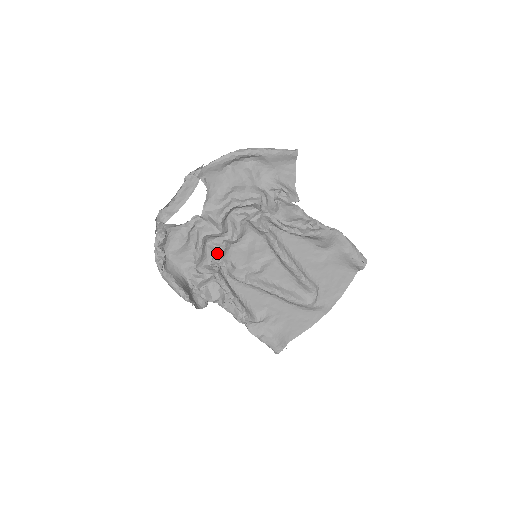
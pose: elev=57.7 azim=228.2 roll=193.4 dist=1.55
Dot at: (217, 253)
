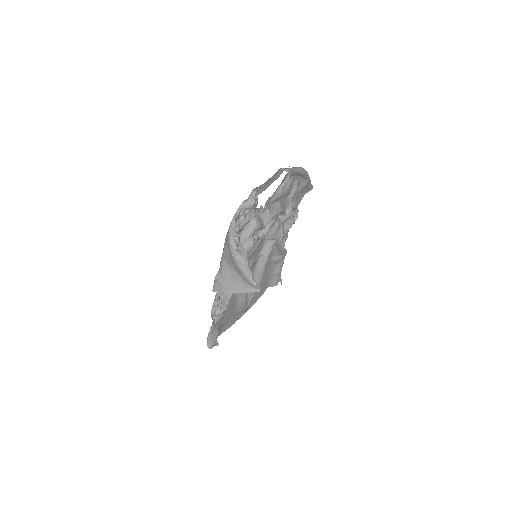
Dot at: (251, 245)
